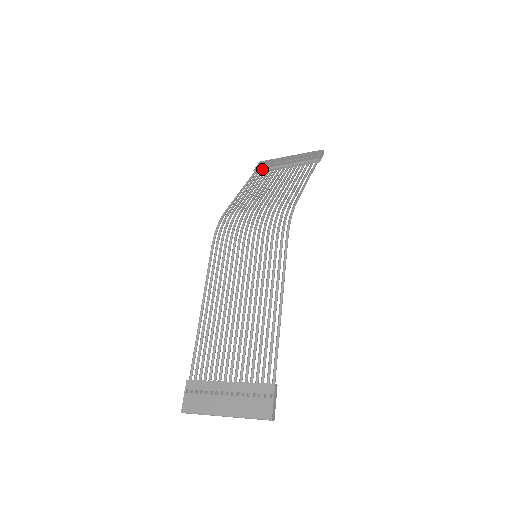
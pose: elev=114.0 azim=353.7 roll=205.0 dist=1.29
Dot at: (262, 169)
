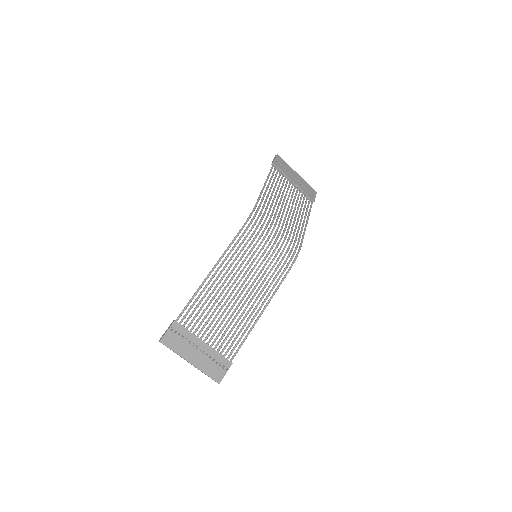
Dot at: (279, 168)
